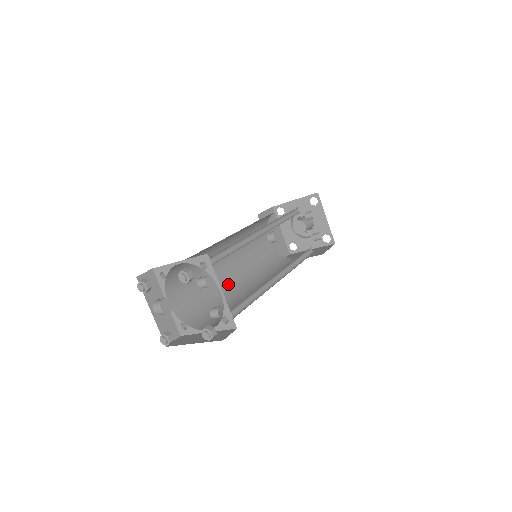
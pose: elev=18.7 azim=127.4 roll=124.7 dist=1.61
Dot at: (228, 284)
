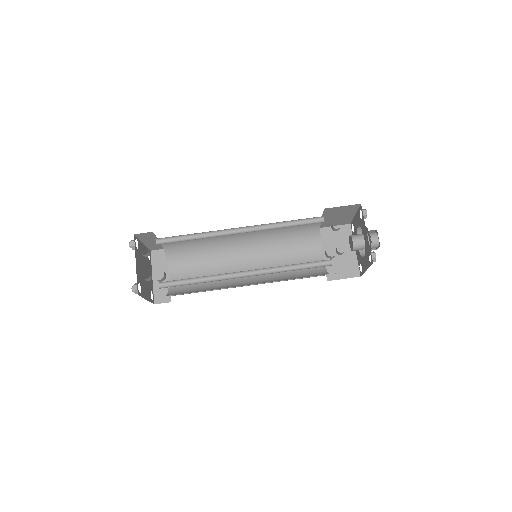
Dot at: (236, 278)
